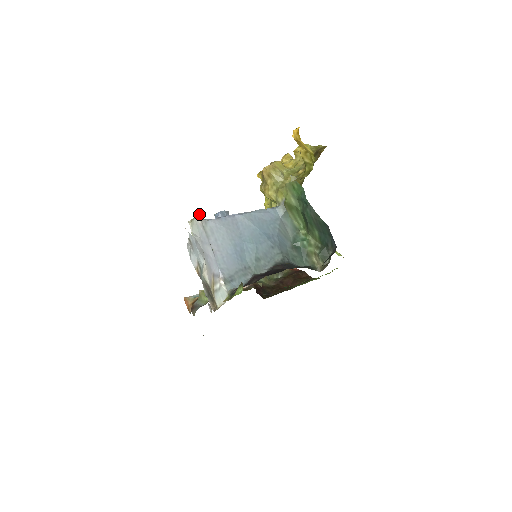
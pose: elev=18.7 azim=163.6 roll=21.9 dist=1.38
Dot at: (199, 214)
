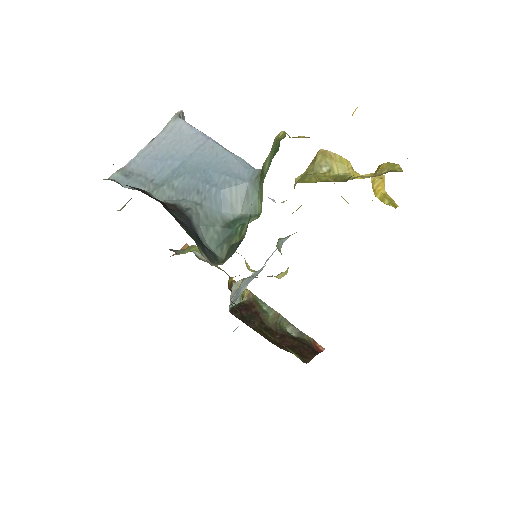
Dot at: occluded
